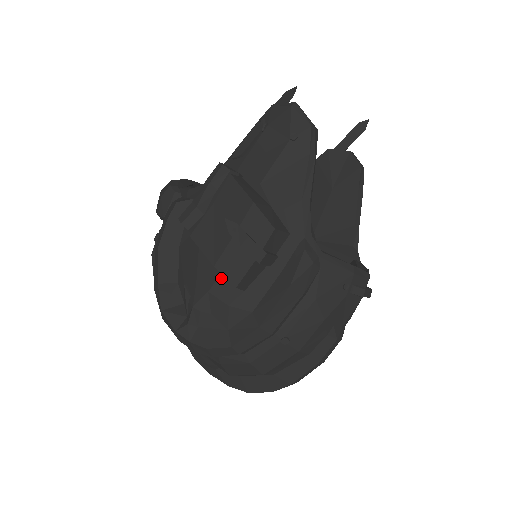
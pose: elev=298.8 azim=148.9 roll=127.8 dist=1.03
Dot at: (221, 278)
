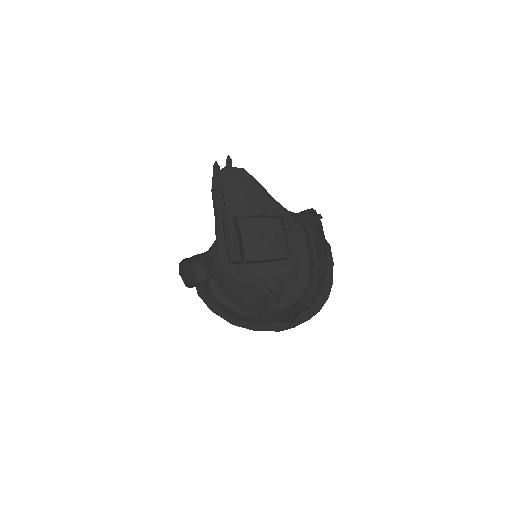
Dot at: (275, 264)
